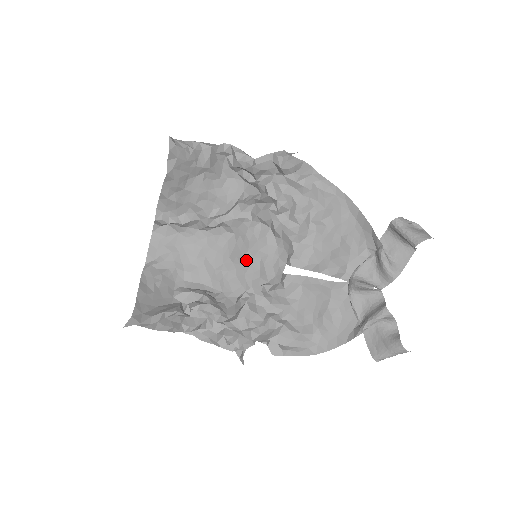
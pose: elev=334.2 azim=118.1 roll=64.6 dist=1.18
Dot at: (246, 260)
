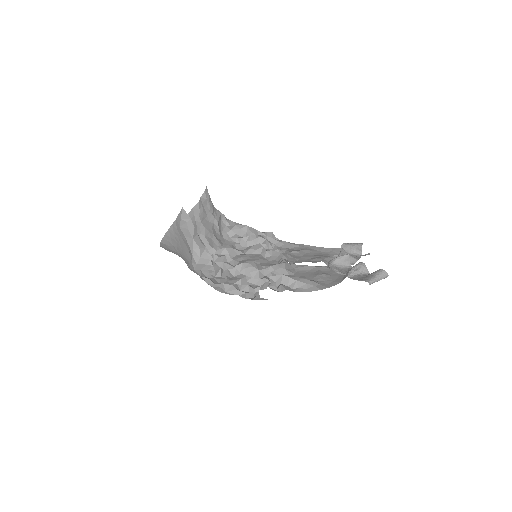
Dot at: occluded
